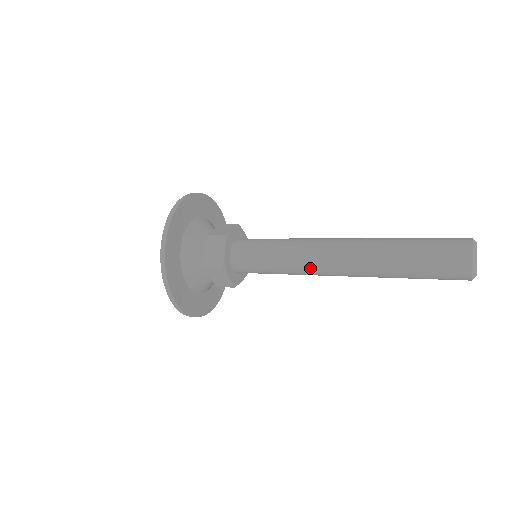
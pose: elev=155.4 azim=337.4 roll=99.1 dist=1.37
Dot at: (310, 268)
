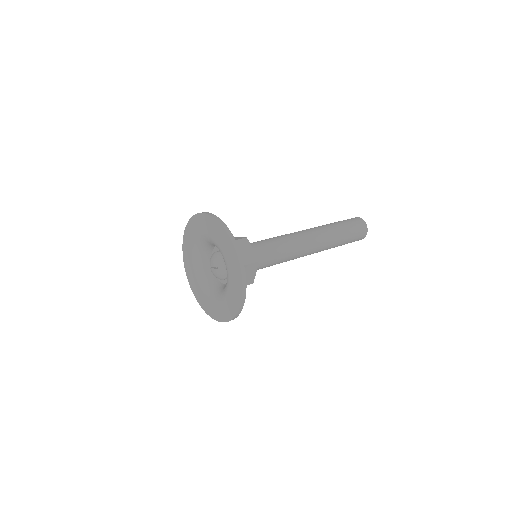
Dot at: (301, 250)
